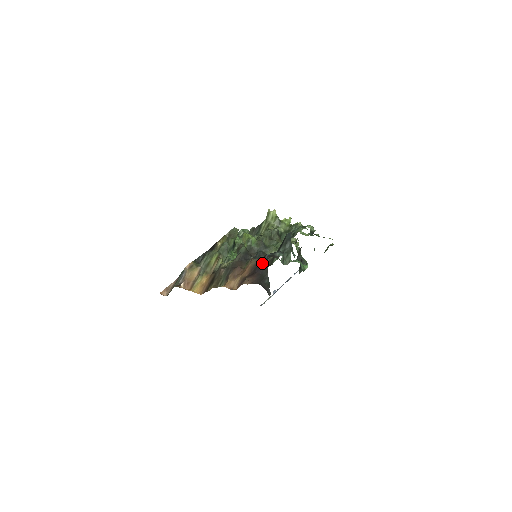
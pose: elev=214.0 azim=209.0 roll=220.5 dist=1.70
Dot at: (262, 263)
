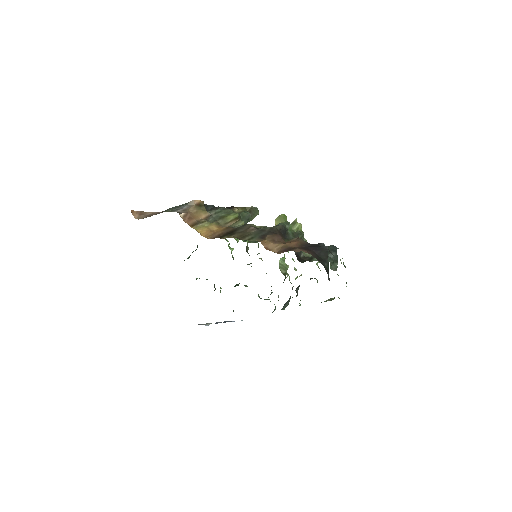
Dot at: (319, 246)
